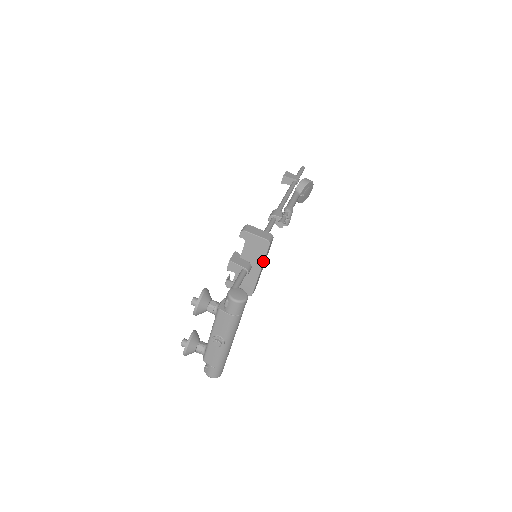
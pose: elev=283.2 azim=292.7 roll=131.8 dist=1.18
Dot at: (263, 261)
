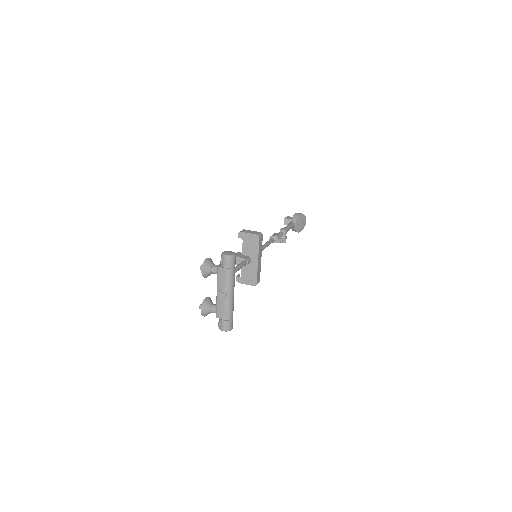
Dot at: (258, 253)
